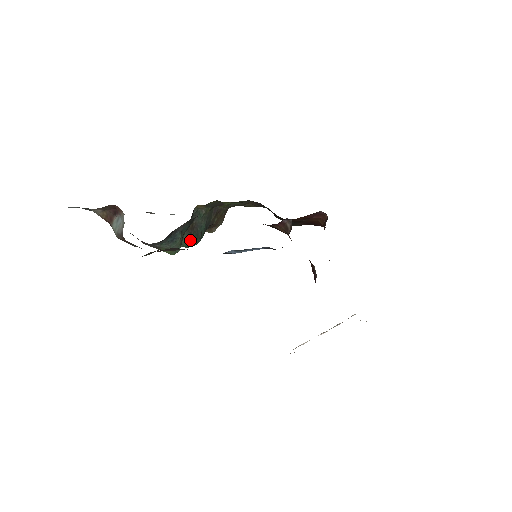
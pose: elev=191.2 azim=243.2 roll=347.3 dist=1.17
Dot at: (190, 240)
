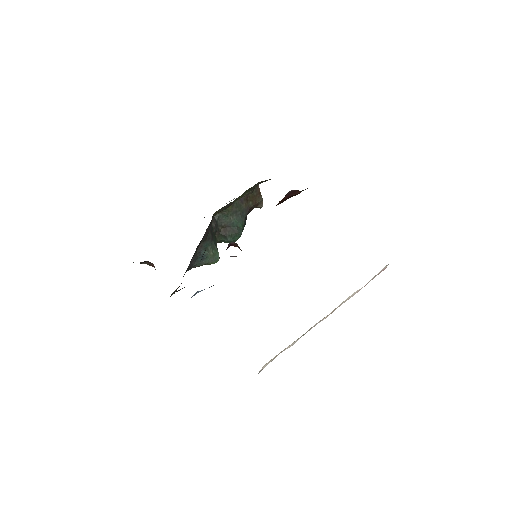
Dot at: (229, 239)
